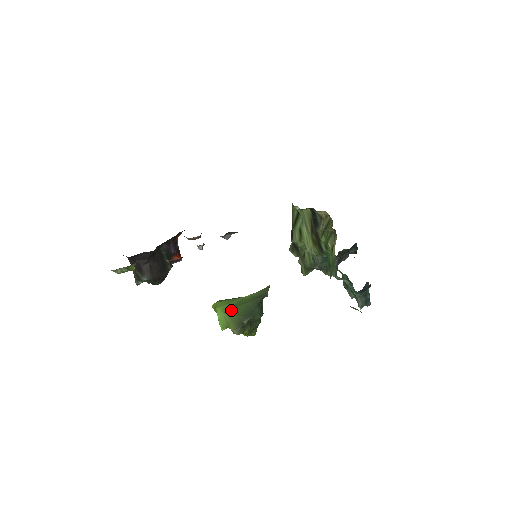
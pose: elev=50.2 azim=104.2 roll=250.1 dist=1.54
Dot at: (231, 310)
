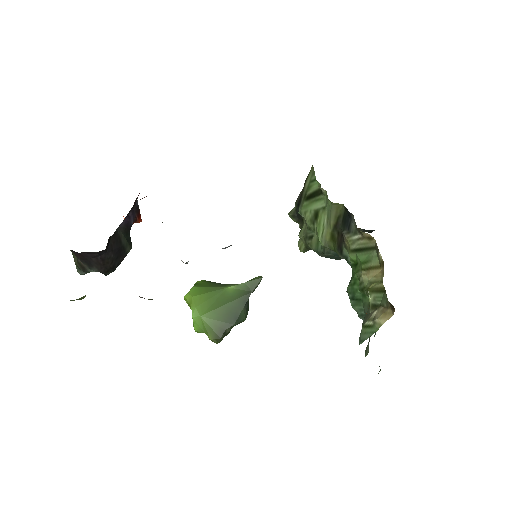
Dot at: (211, 312)
